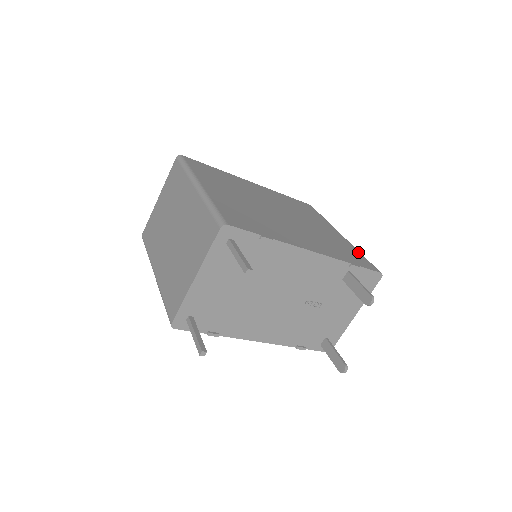
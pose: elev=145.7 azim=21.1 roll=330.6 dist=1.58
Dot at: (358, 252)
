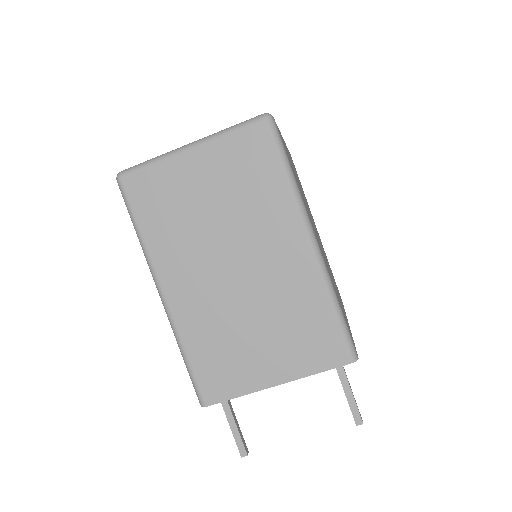
Dot at: occluded
